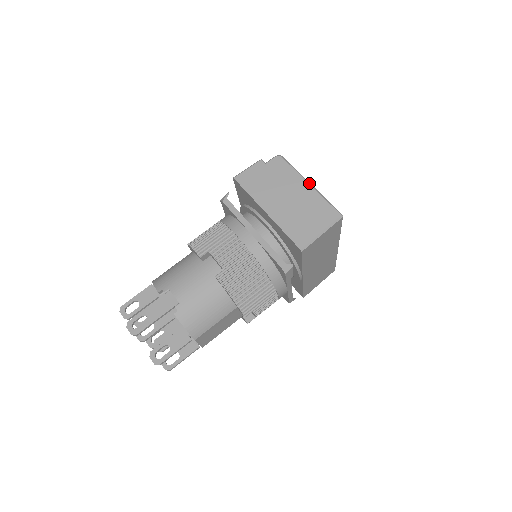
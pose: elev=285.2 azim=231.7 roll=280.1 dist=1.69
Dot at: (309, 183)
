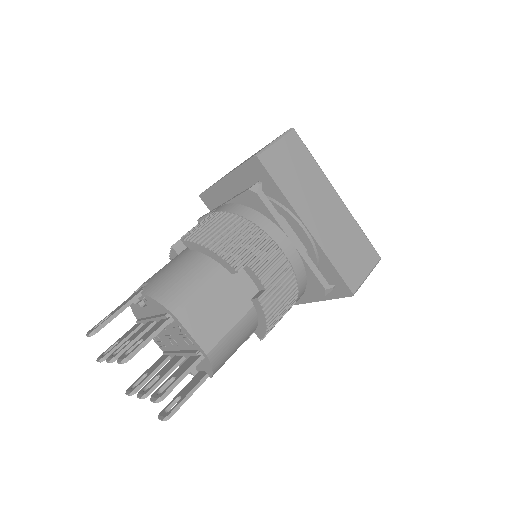
Dot at: occluded
